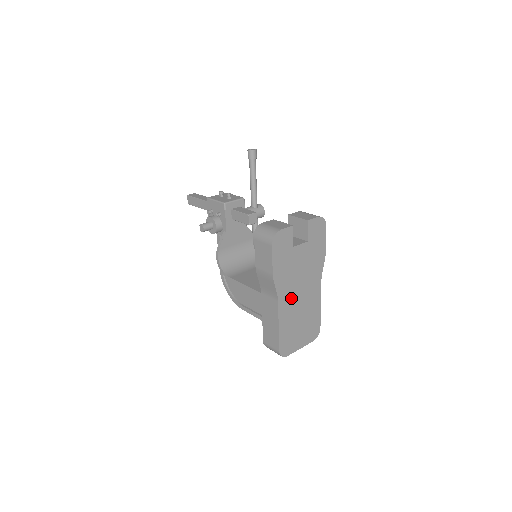
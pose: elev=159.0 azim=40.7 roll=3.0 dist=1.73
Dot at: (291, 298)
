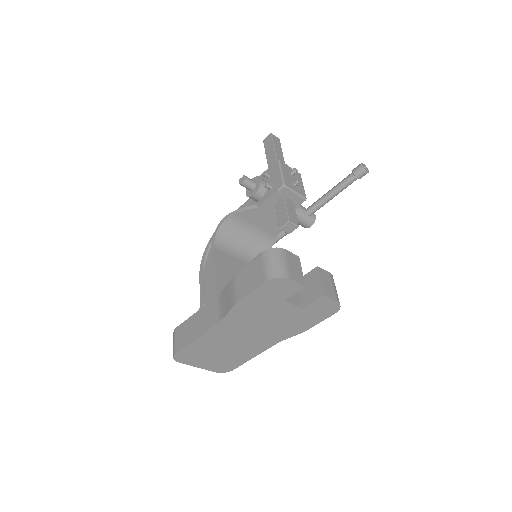
Dot at: (234, 331)
